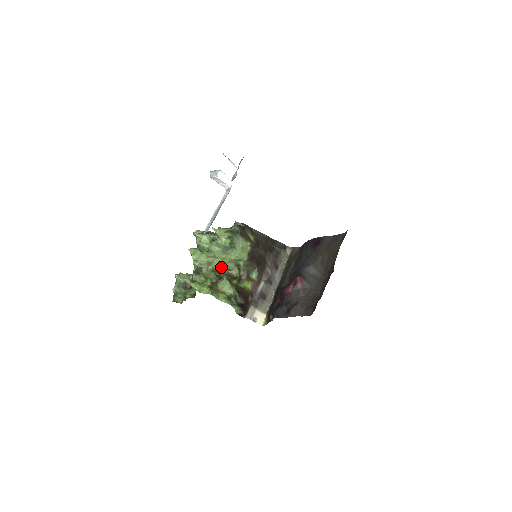
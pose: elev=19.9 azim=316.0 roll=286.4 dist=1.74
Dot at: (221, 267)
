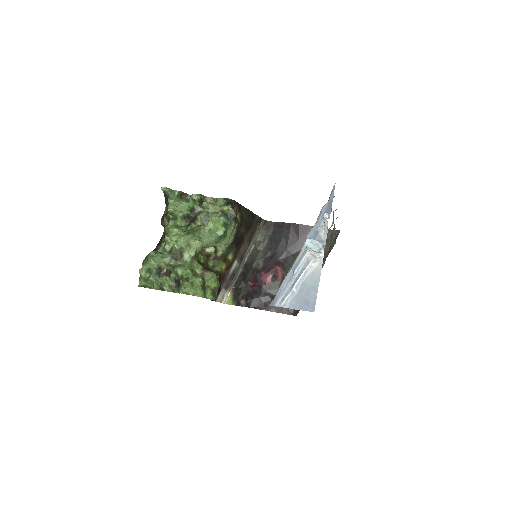
Dot at: (200, 248)
